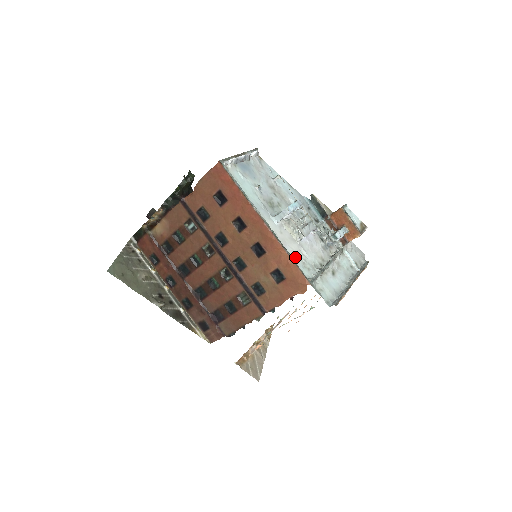
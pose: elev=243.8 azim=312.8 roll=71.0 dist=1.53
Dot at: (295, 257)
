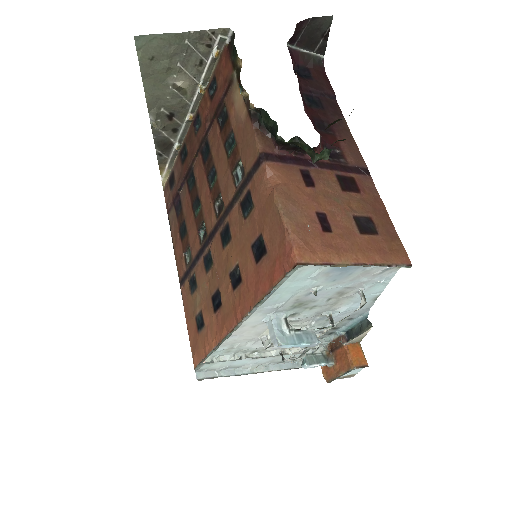
Dot at: (229, 343)
